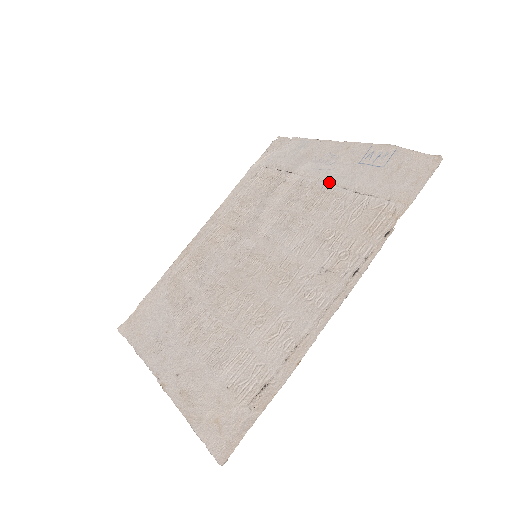
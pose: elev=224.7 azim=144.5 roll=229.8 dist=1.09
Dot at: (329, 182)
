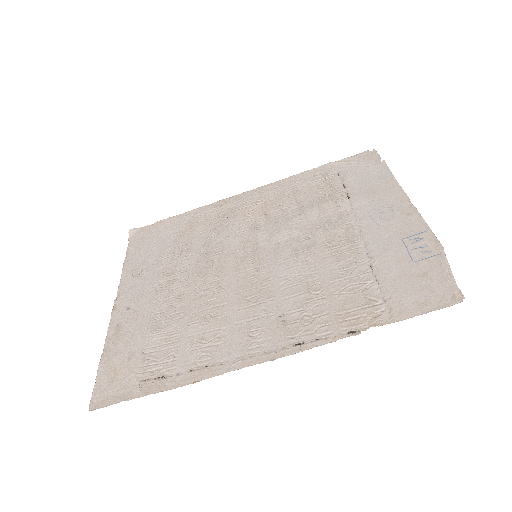
Dot at: (364, 236)
